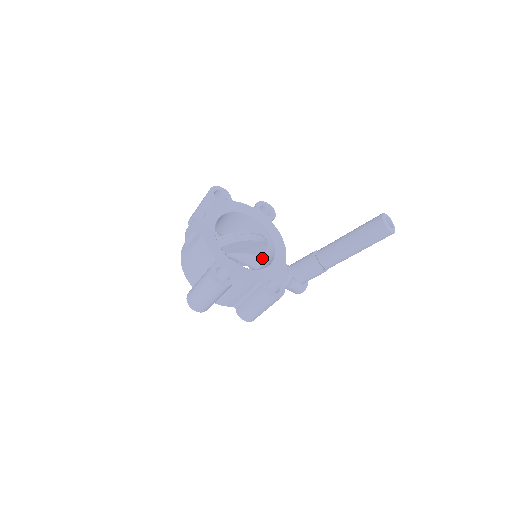
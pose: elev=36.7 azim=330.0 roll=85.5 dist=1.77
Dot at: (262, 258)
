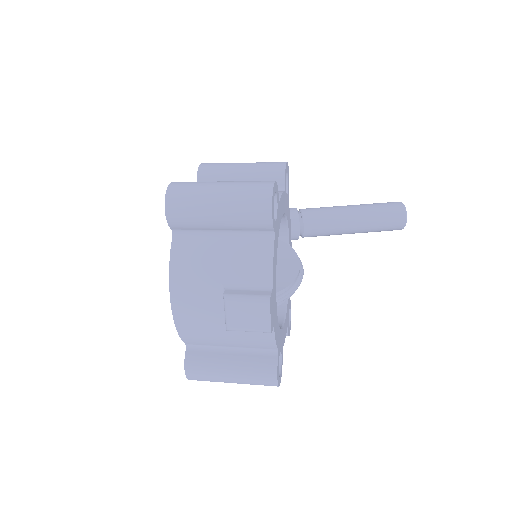
Dot at: occluded
